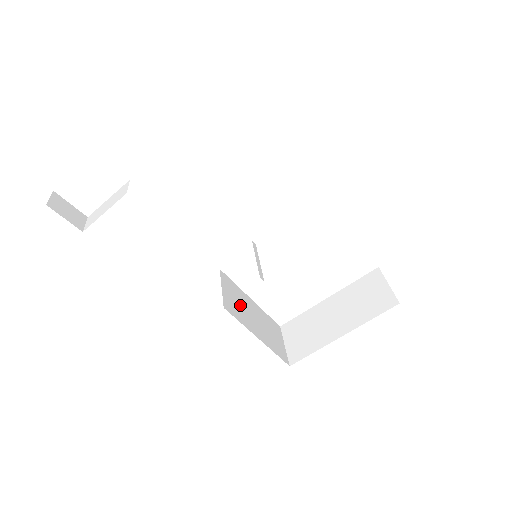
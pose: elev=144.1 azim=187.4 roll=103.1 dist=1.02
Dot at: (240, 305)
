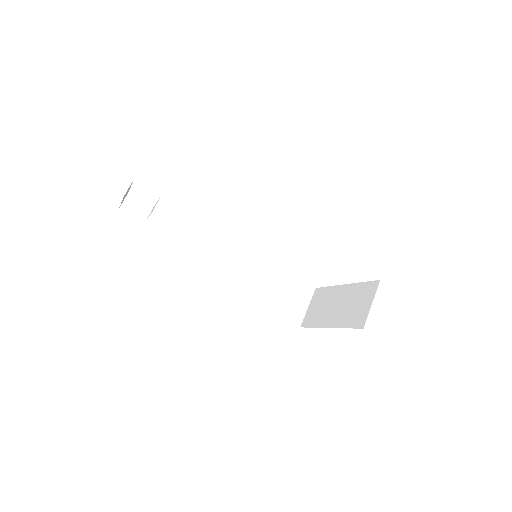
Dot at: (258, 279)
